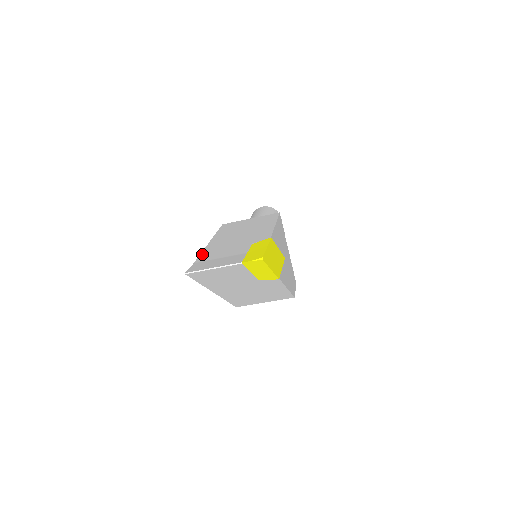
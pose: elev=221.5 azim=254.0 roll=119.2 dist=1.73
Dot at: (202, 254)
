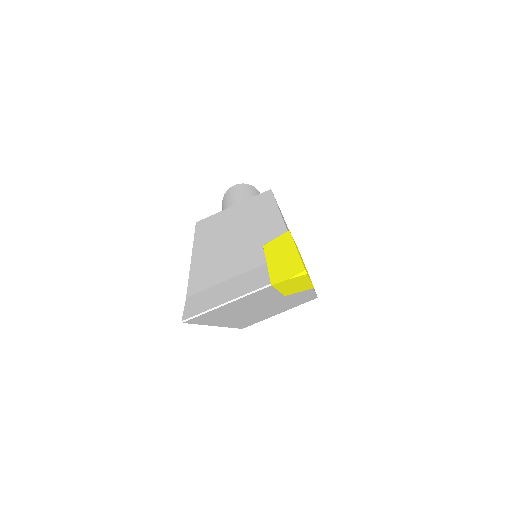
Dot at: (191, 278)
